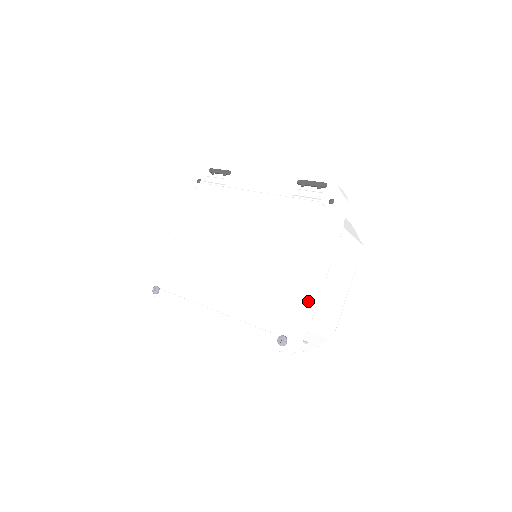
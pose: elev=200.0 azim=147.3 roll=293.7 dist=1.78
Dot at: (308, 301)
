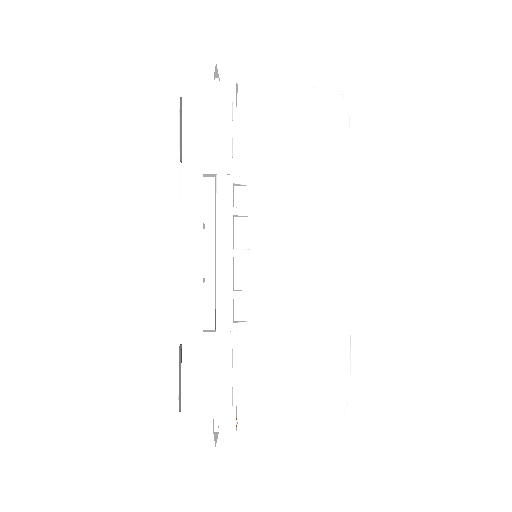
Dot at: occluded
